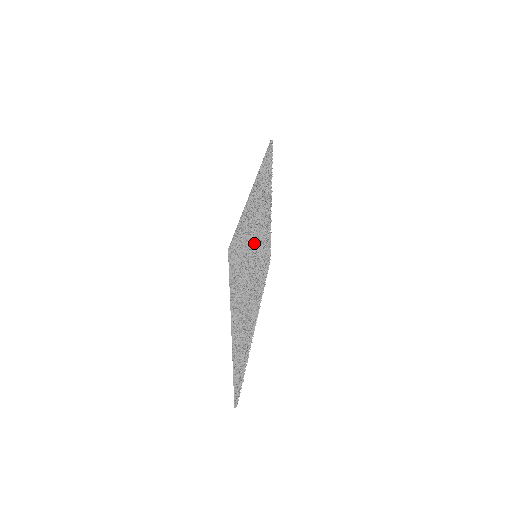
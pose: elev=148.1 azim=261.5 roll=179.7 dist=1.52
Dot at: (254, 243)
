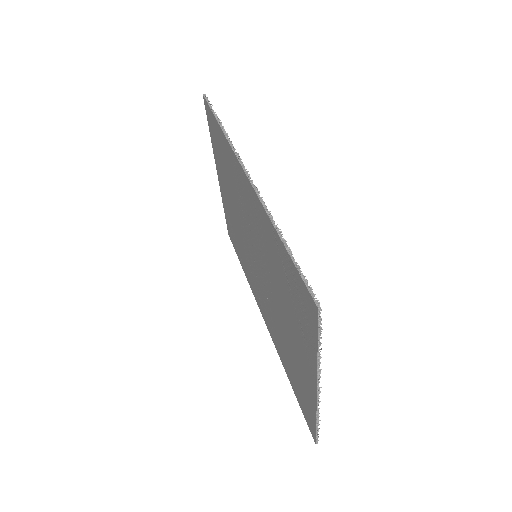
Dot at: occluded
